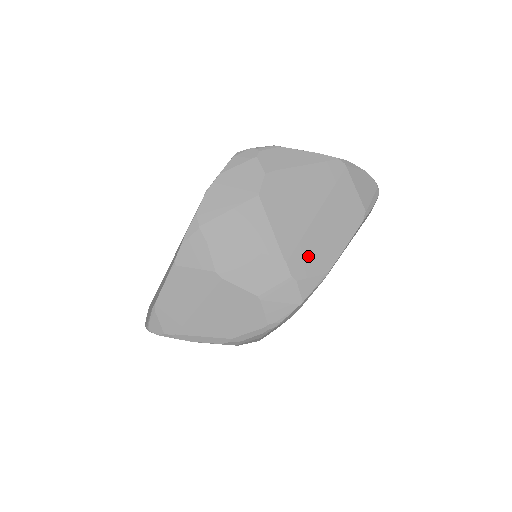
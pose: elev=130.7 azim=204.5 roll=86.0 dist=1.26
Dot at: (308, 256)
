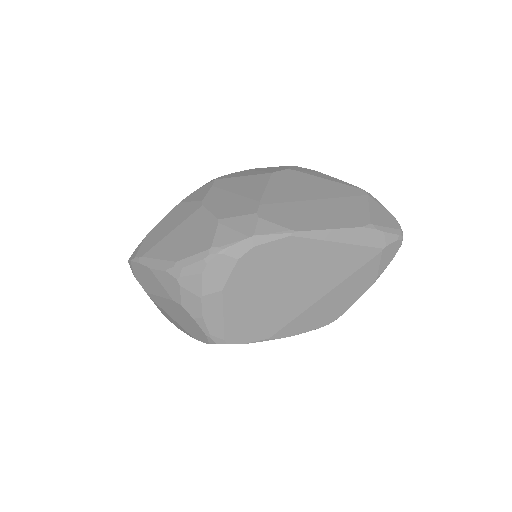
Dot at: (284, 213)
